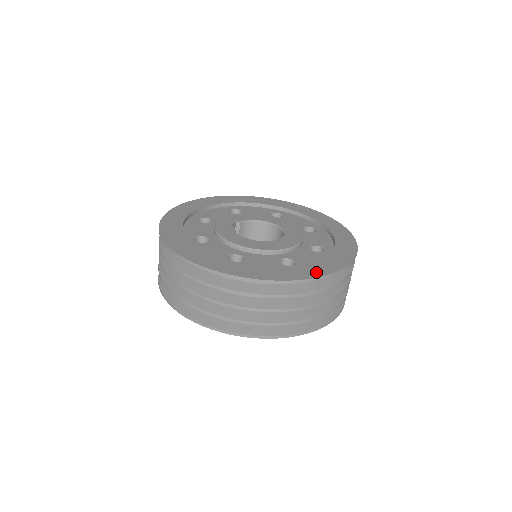
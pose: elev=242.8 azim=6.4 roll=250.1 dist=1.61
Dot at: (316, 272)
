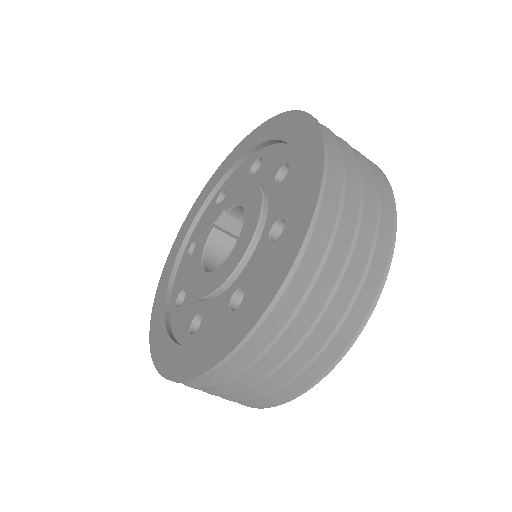
Dot at: (178, 369)
